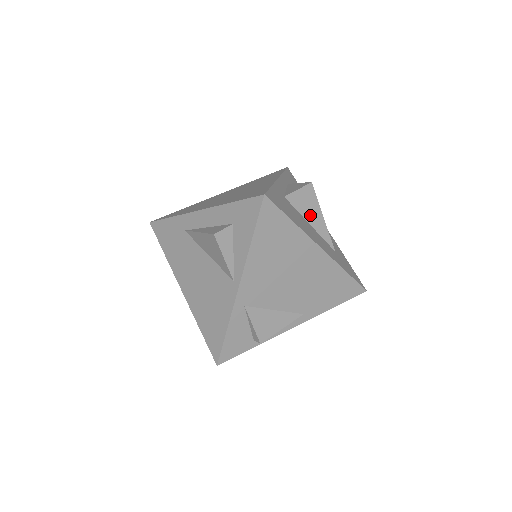
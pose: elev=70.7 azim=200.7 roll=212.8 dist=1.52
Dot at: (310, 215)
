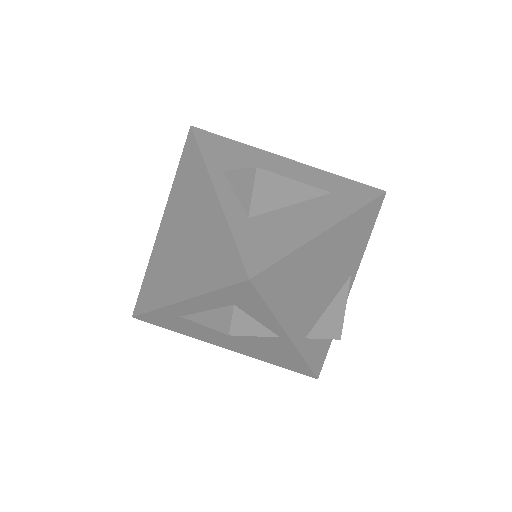
Dot at: (284, 197)
